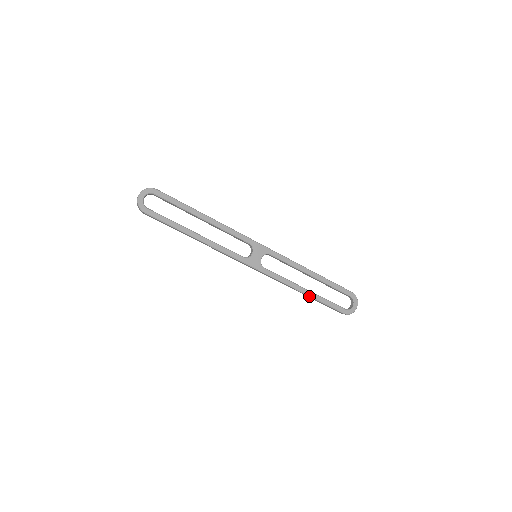
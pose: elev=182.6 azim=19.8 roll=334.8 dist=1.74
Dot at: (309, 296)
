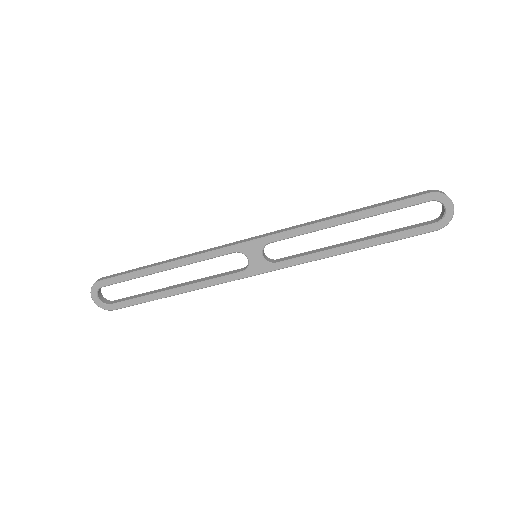
Dot at: (363, 248)
